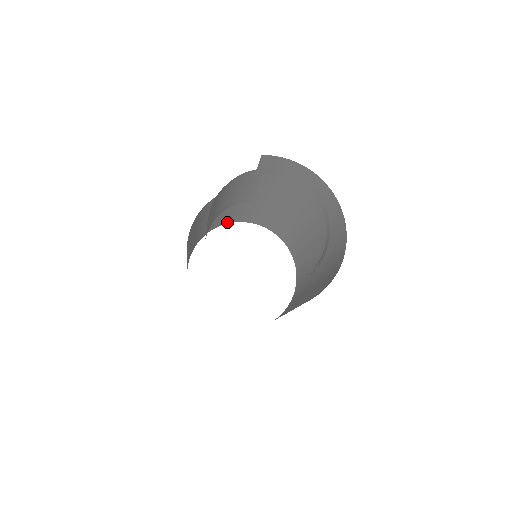
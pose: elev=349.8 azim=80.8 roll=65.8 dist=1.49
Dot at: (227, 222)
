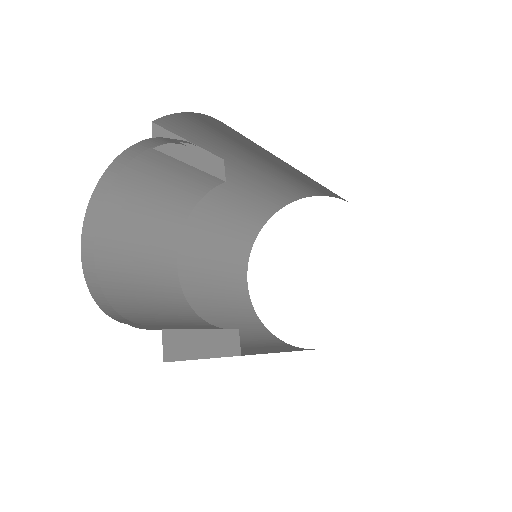
Dot at: (283, 204)
